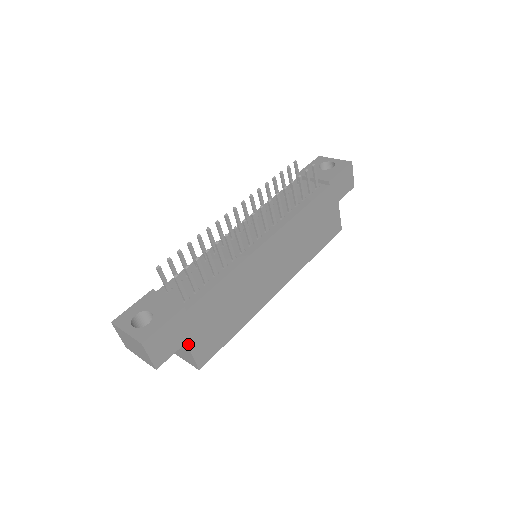
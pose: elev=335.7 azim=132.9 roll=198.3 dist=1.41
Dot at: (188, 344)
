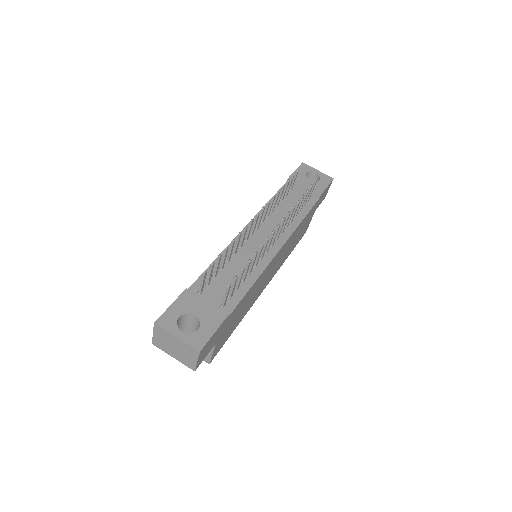
Dot at: (215, 344)
